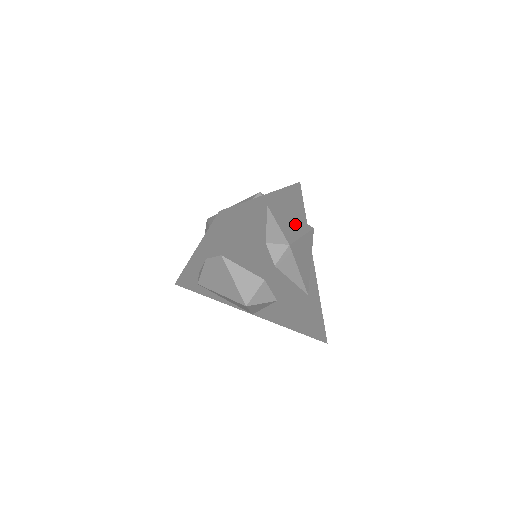
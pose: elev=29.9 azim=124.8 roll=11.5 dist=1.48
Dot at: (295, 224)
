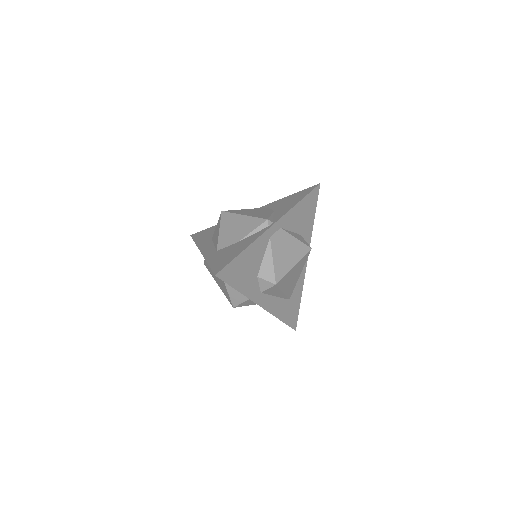
Dot at: (292, 252)
